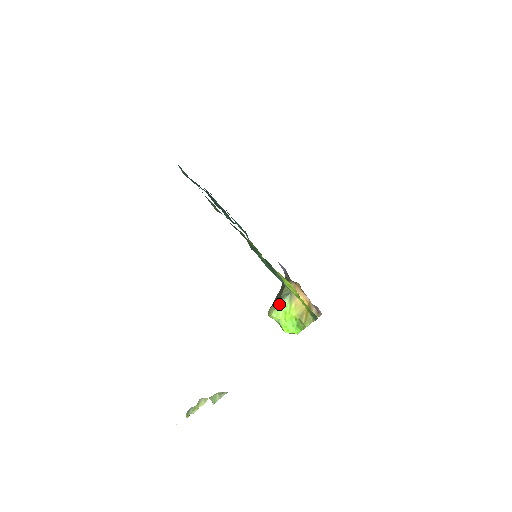
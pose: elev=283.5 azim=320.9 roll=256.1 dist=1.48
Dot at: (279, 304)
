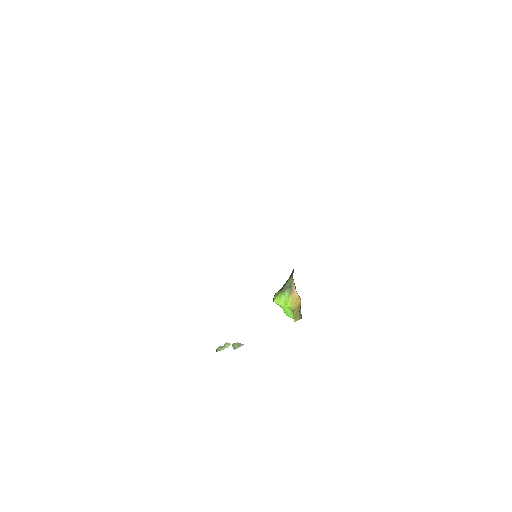
Dot at: (281, 294)
